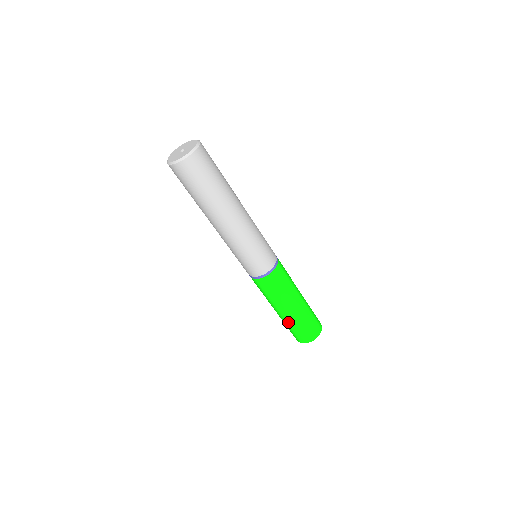
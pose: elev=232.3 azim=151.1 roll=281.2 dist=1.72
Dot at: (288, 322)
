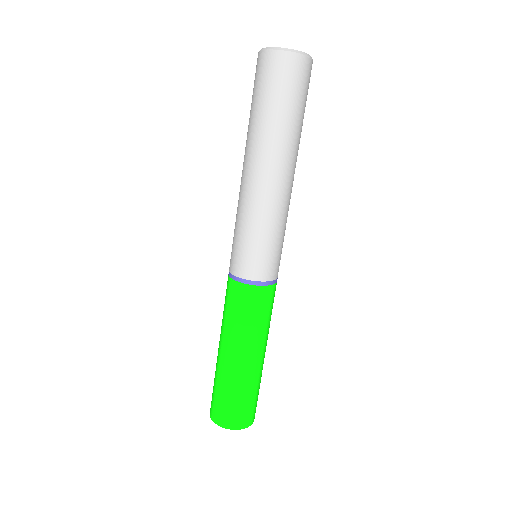
Dot at: (240, 381)
